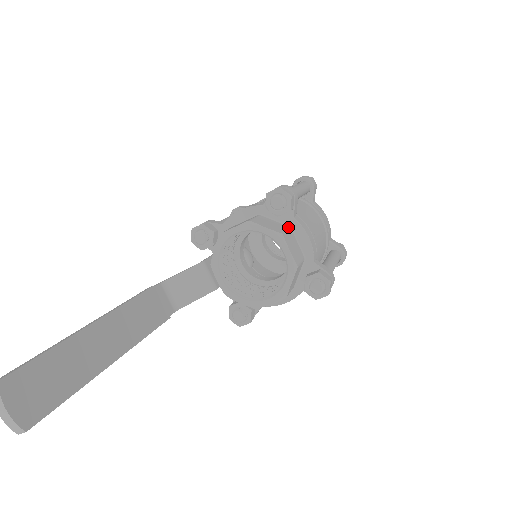
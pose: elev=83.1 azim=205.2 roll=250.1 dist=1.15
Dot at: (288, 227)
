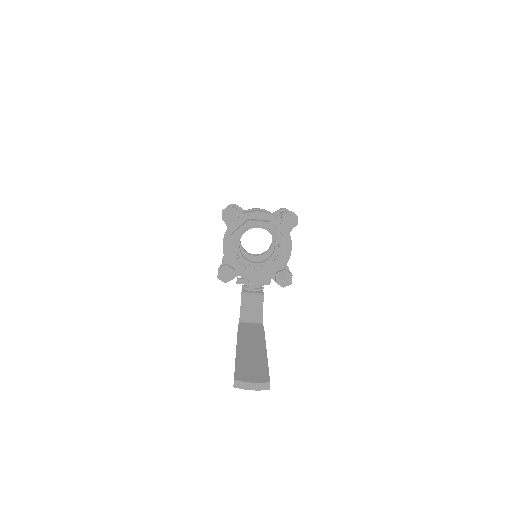
Dot at: occluded
